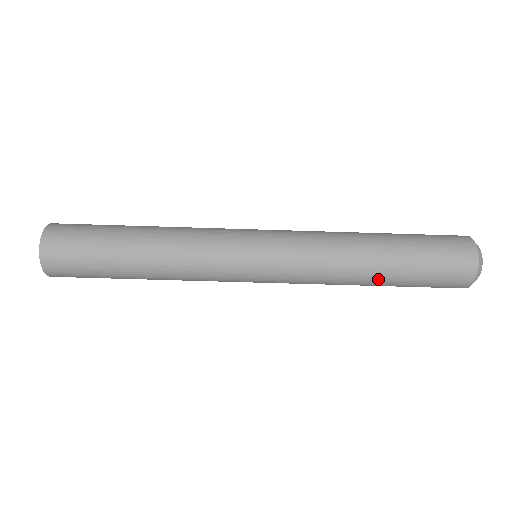
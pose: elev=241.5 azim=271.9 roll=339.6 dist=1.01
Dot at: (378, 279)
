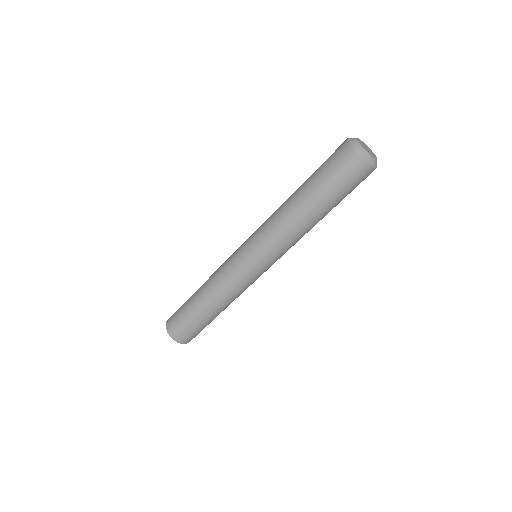
Dot at: occluded
